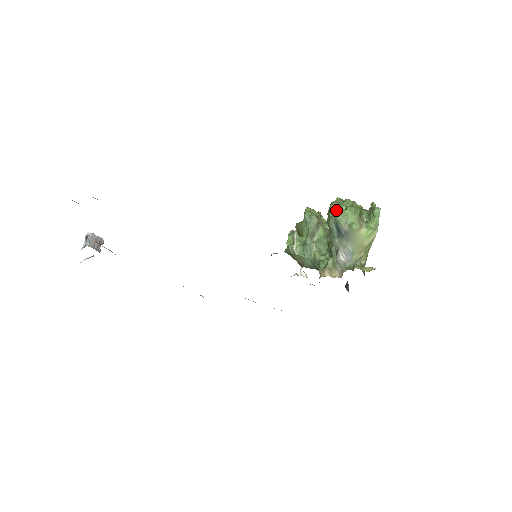
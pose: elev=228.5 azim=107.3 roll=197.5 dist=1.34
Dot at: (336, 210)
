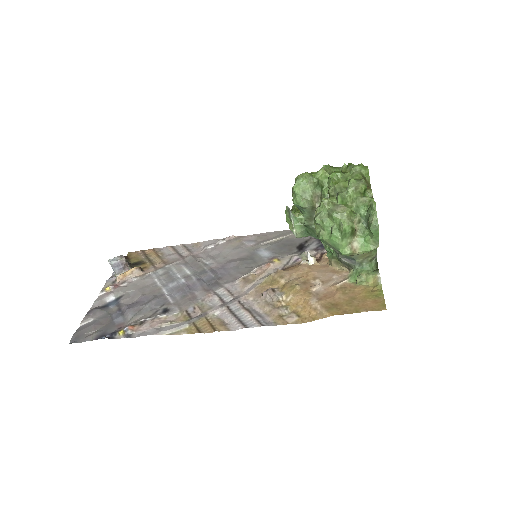
Dot at: (321, 229)
